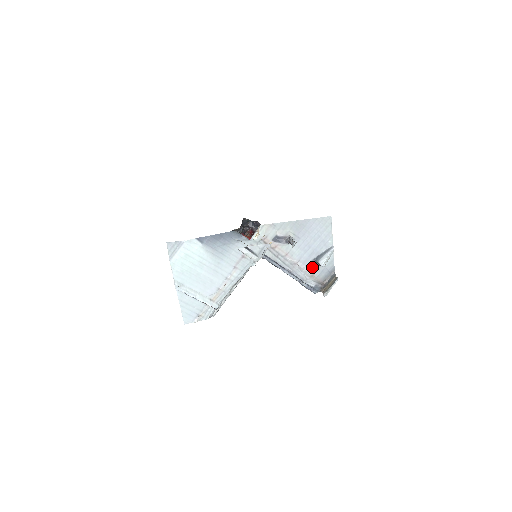
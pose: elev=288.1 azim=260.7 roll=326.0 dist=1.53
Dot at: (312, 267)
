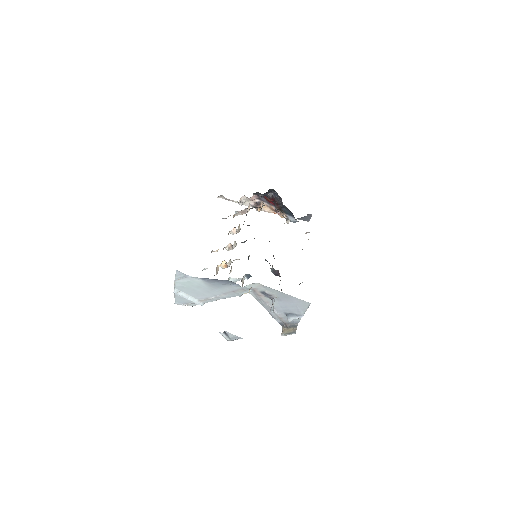
Dot at: (283, 315)
